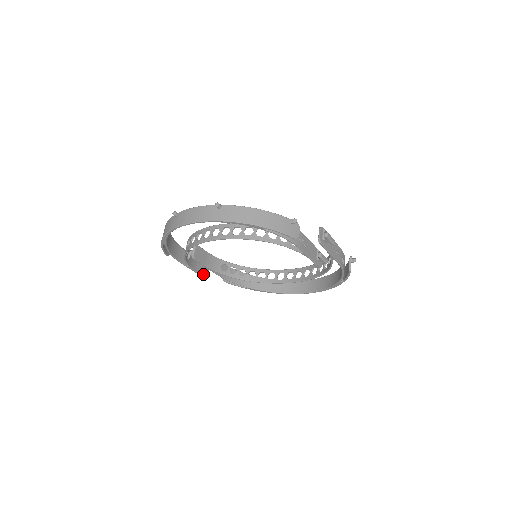
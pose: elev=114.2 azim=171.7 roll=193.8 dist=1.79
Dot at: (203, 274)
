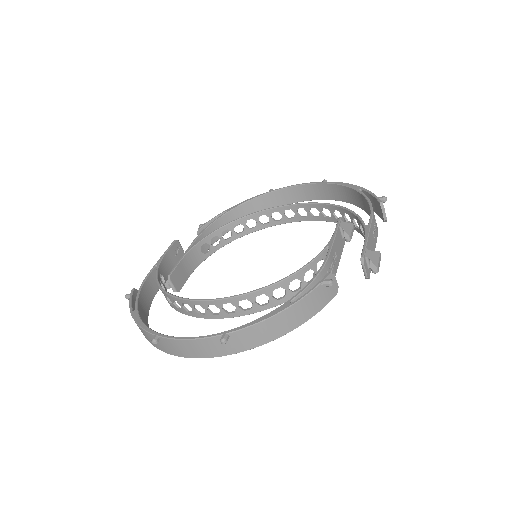
Dot at: (179, 257)
